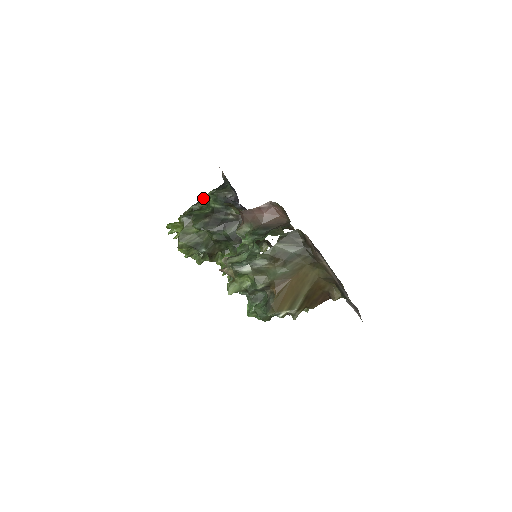
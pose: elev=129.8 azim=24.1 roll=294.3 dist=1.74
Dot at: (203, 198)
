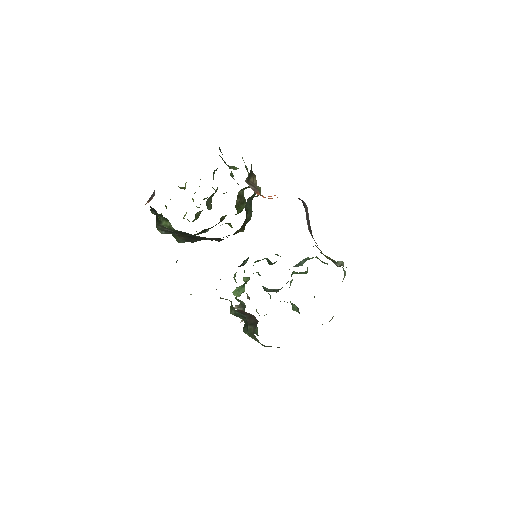
Dot at: occluded
